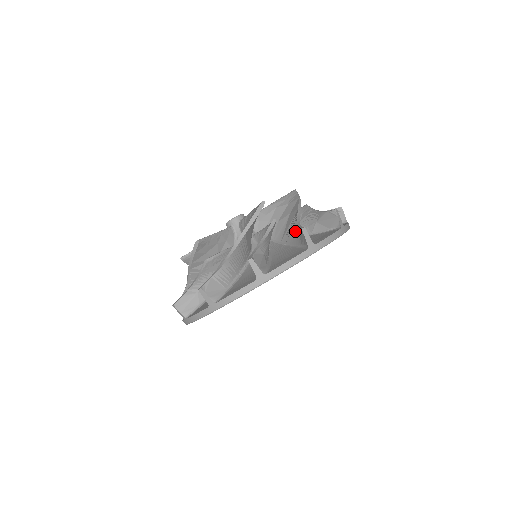
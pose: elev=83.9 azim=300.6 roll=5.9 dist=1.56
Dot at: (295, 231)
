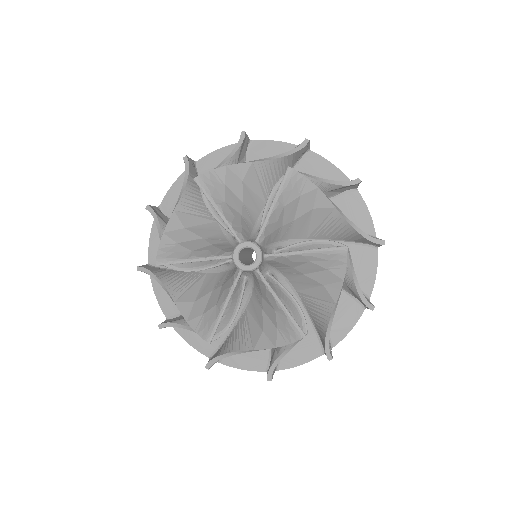
Dot at: (320, 324)
